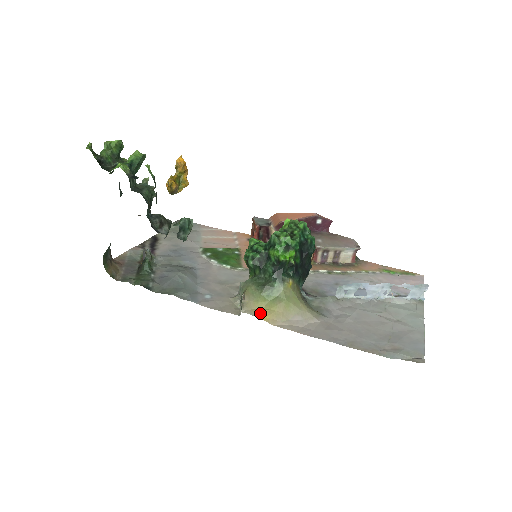
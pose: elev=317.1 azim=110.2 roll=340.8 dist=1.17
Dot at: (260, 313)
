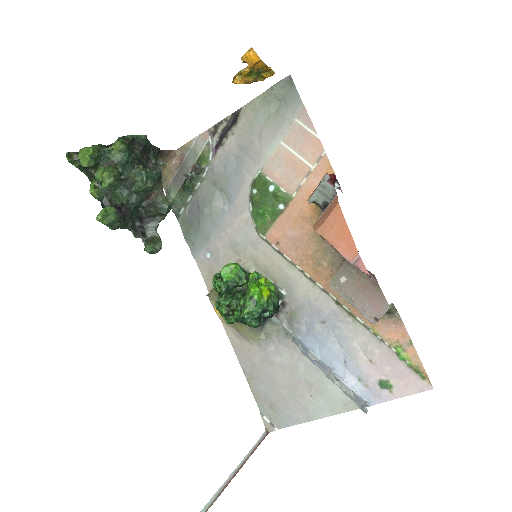
Dot at: occluded
